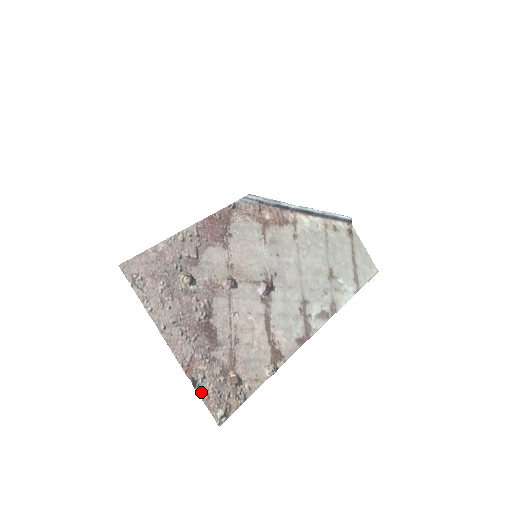
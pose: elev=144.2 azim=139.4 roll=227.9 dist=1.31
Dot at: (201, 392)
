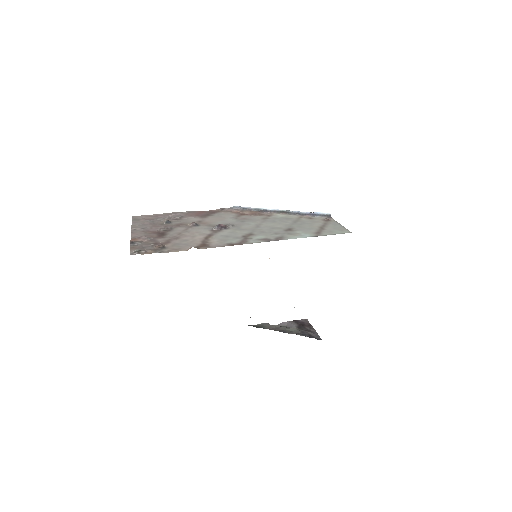
Dot at: (133, 246)
